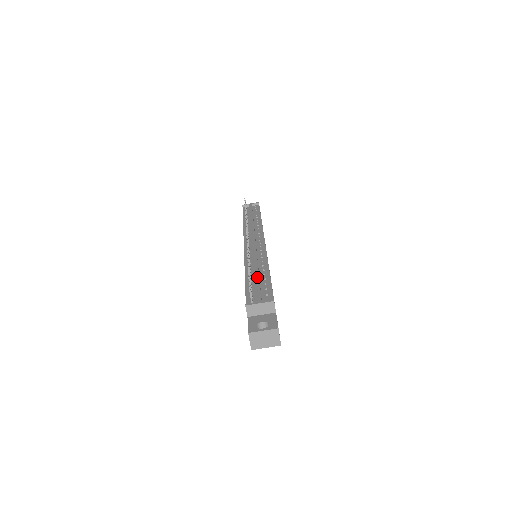
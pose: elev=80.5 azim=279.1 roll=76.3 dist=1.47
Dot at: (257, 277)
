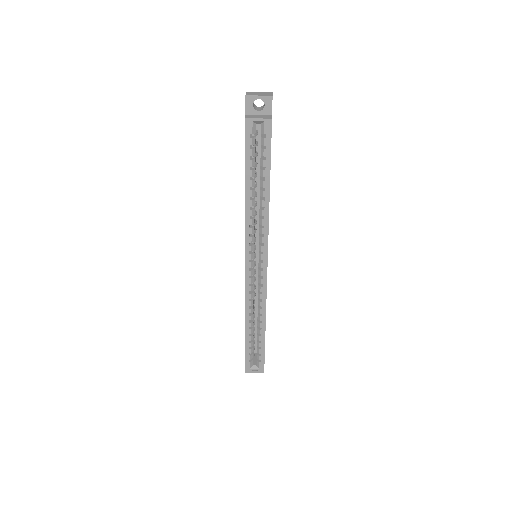
Dot at: occluded
